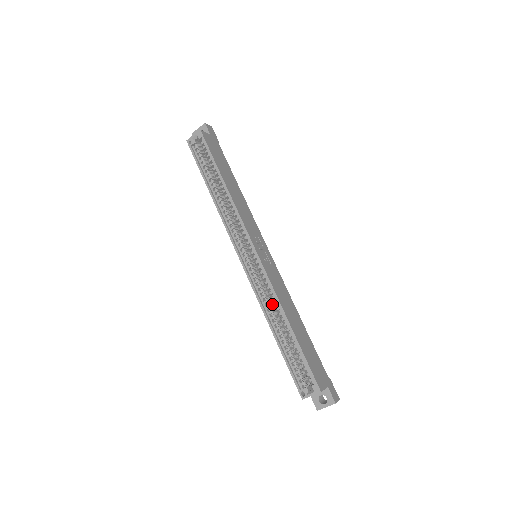
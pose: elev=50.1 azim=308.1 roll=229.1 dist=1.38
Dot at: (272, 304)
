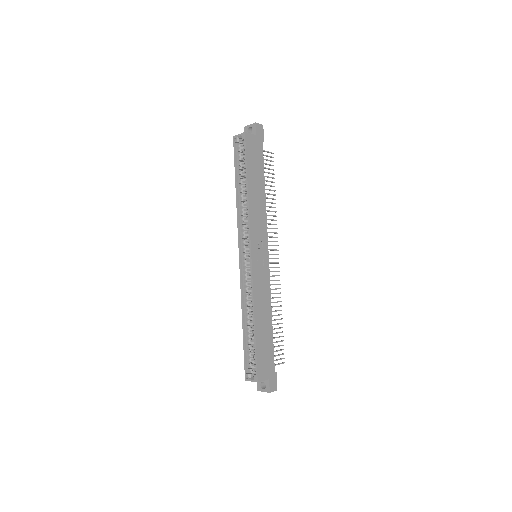
Dot at: occluded
